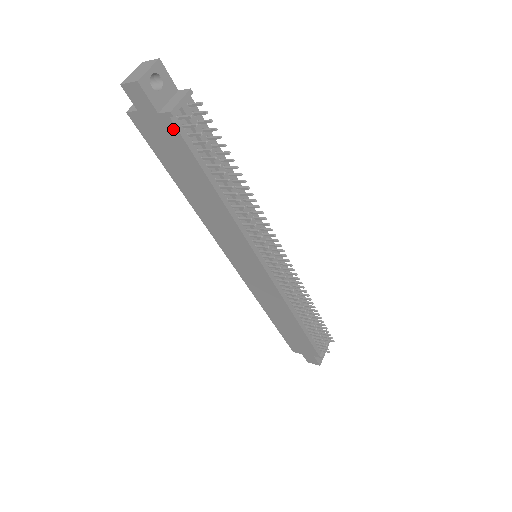
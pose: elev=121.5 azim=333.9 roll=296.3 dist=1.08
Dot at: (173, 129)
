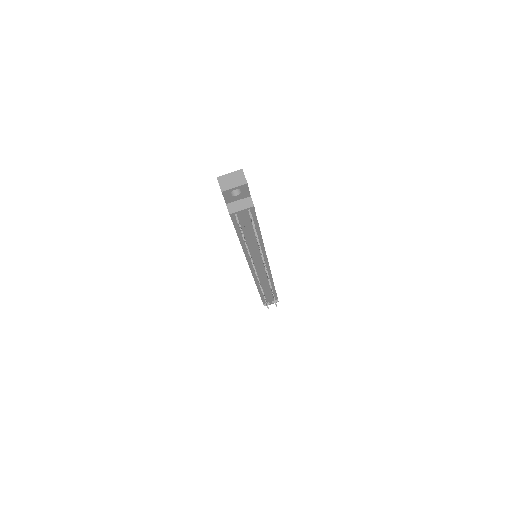
Dot at: occluded
